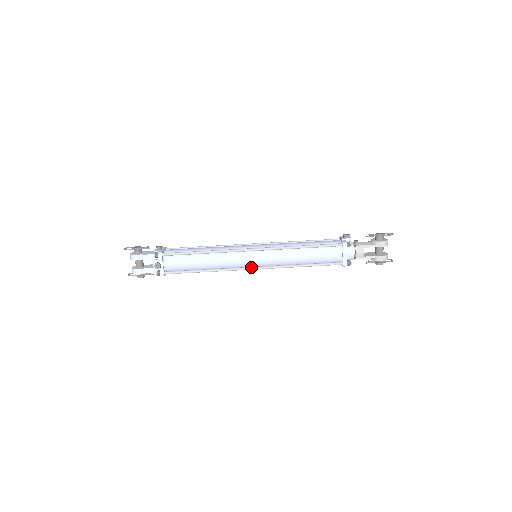
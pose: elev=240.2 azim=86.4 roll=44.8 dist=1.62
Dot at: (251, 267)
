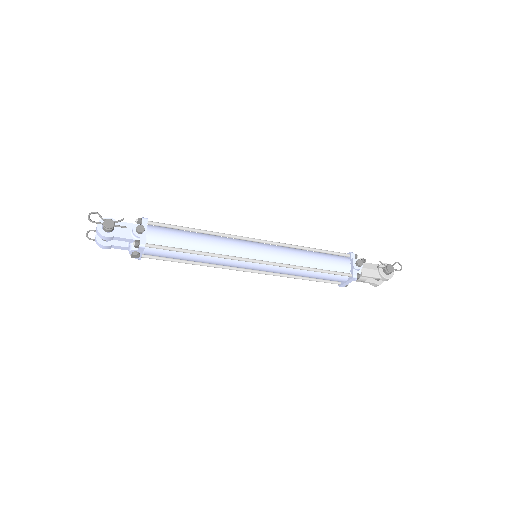
Dot at: (247, 270)
